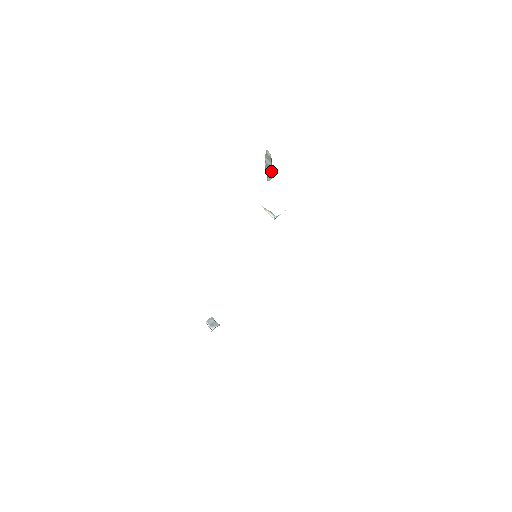
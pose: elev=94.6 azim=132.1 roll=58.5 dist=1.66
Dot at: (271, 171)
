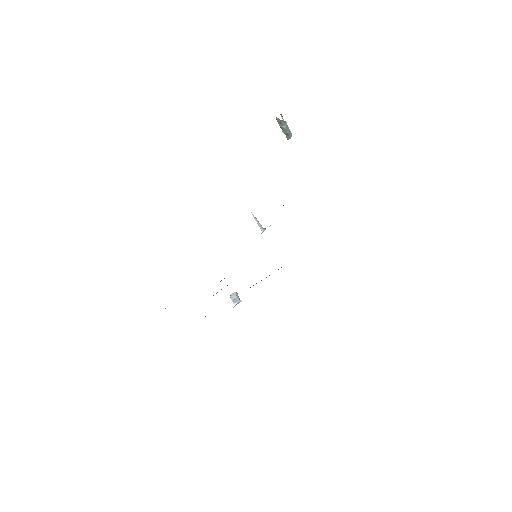
Dot at: (288, 132)
